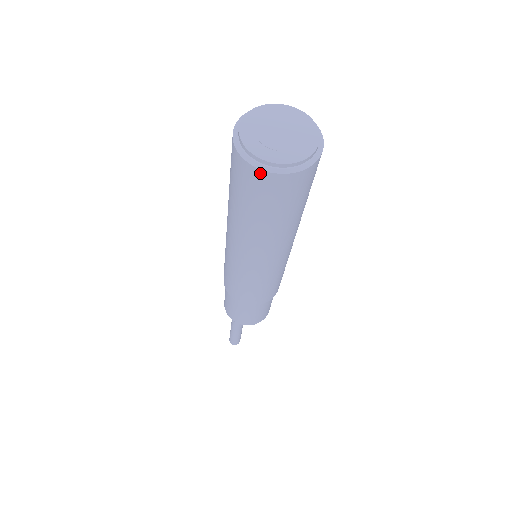
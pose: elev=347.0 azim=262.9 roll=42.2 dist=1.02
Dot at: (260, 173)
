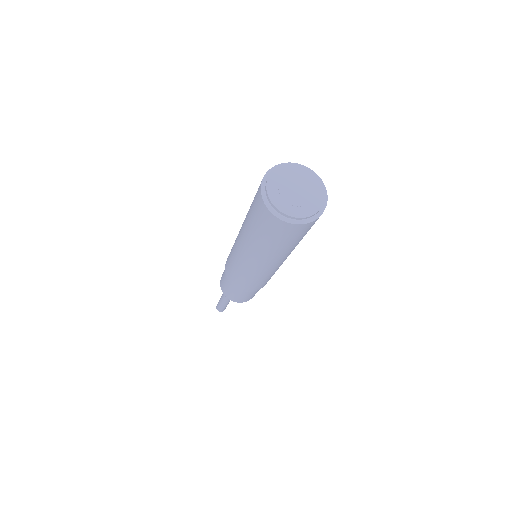
Dot at: (286, 224)
